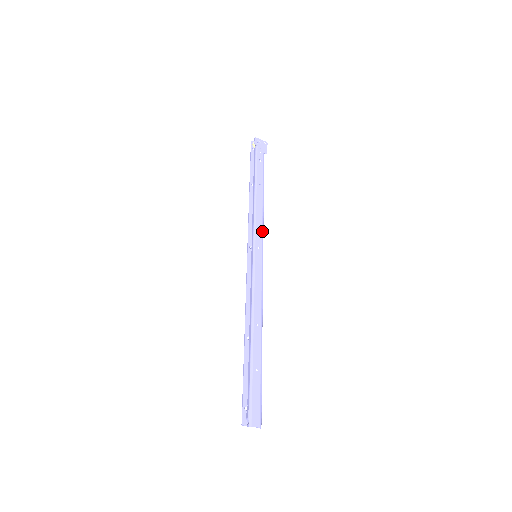
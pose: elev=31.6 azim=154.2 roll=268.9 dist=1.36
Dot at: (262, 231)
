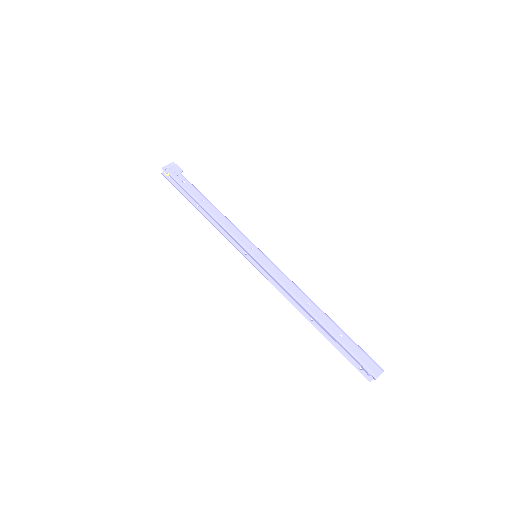
Dot at: (241, 233)
